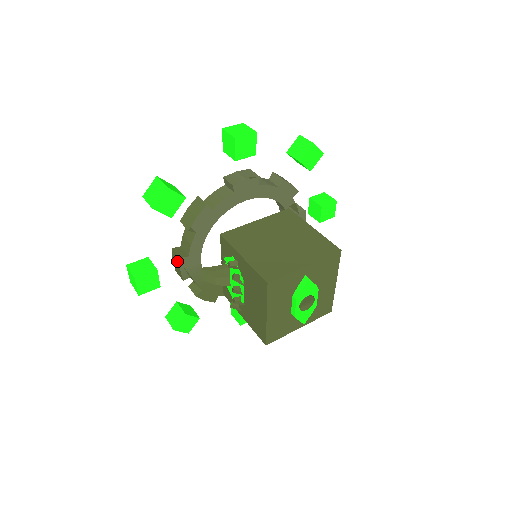
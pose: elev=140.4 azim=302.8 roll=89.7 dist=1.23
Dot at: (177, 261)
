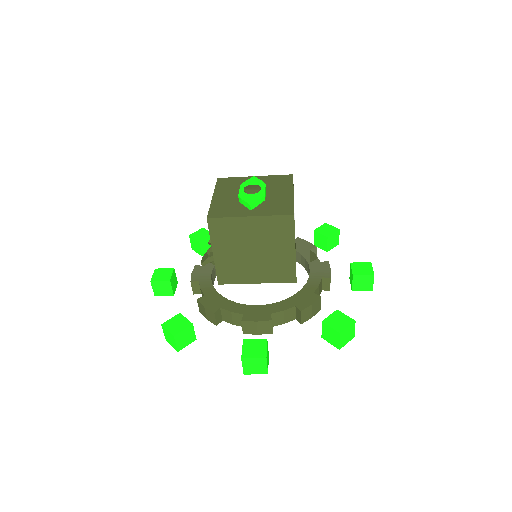
Dot at: occluded
